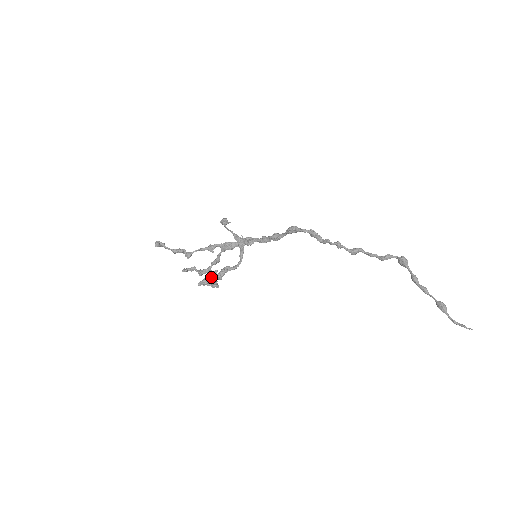
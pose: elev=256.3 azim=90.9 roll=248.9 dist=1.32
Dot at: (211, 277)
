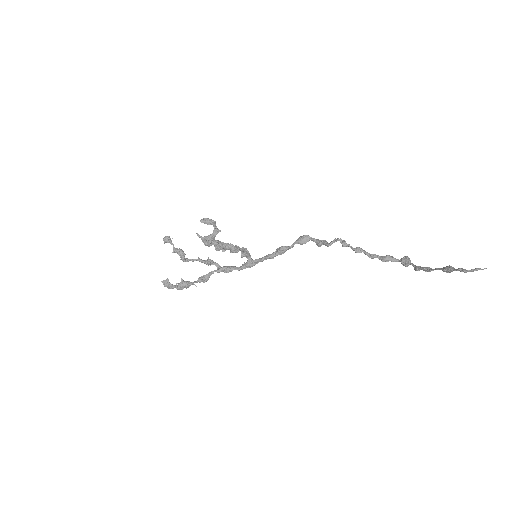
Dot at: (215, 223)
